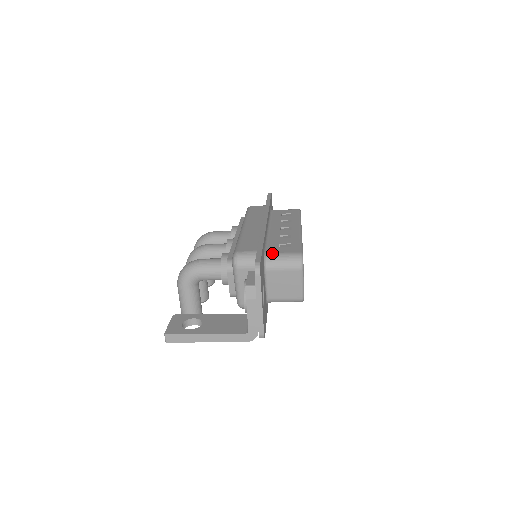
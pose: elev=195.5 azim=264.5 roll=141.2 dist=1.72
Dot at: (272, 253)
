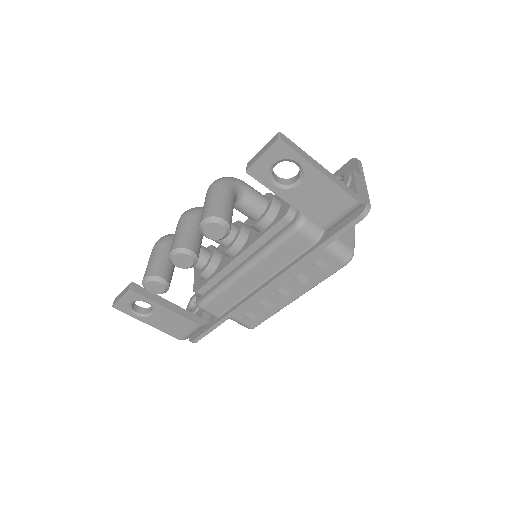
Dot at: occluded
